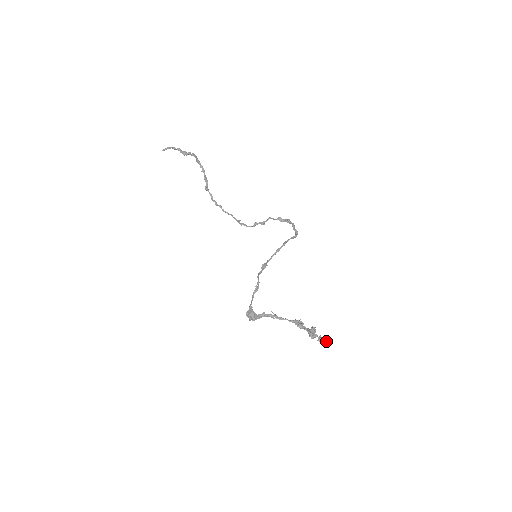
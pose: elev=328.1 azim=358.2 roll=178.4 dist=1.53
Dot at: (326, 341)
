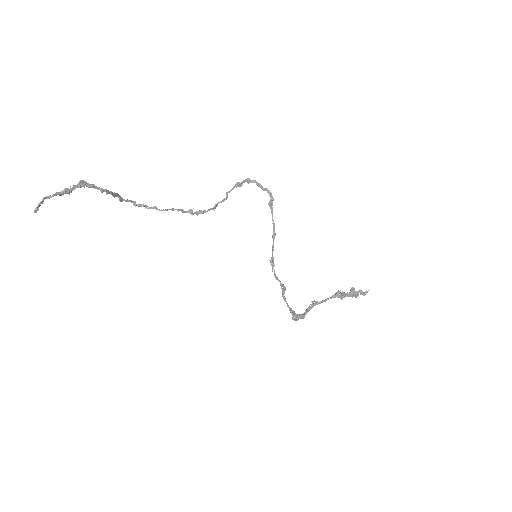
Dot at: (367, 291)
